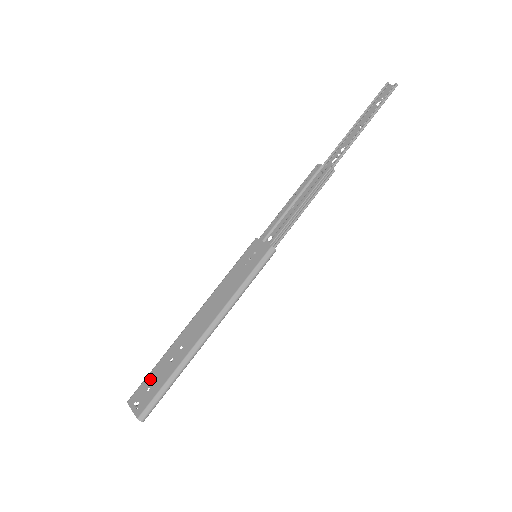
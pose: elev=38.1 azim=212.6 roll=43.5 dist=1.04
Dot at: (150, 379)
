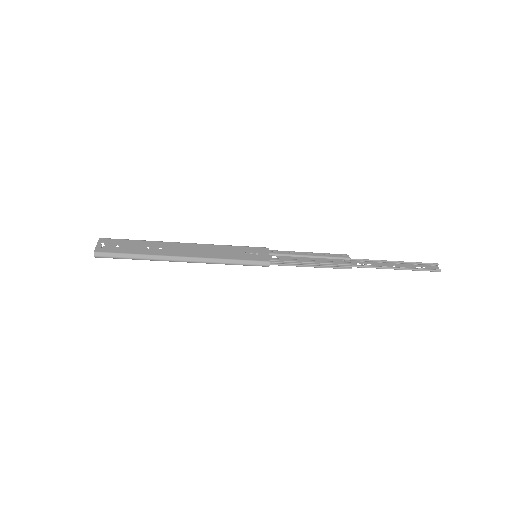
Dot at: (125, 242)
